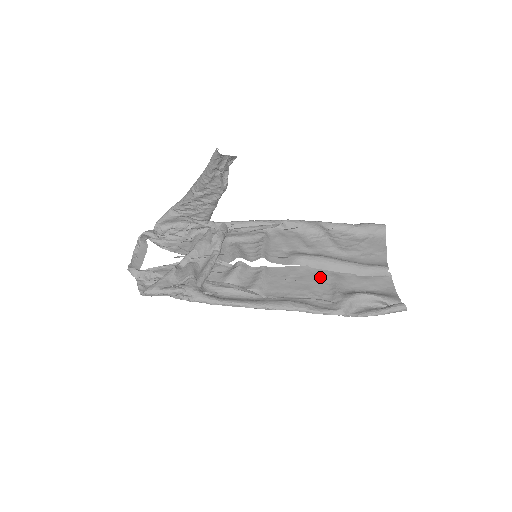
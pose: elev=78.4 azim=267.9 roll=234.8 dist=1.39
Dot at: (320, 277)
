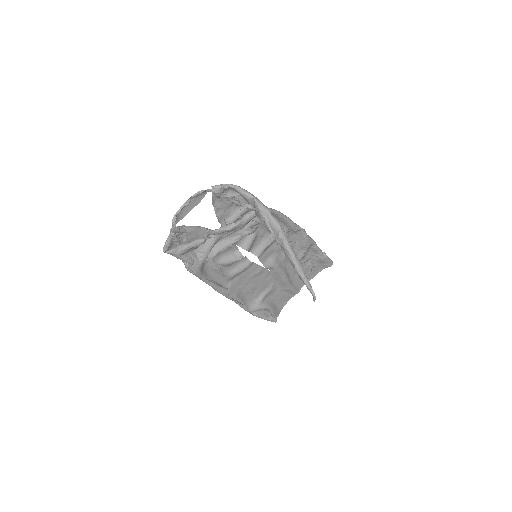
Dot at: (267, 282)
